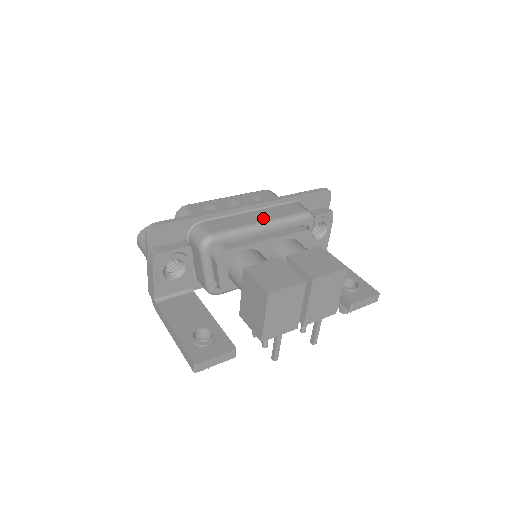
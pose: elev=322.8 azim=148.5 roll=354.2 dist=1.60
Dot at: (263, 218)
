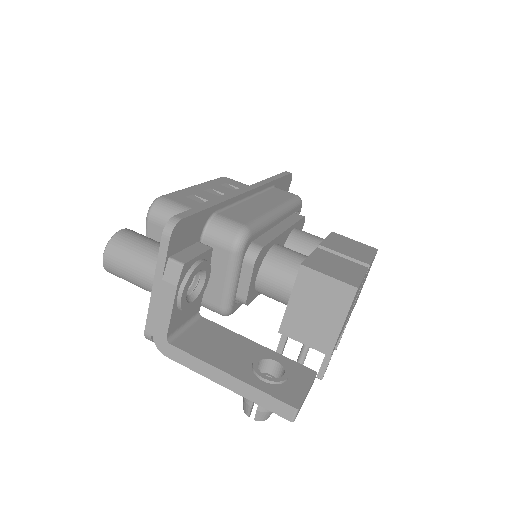
Dot at: (271, 204)
